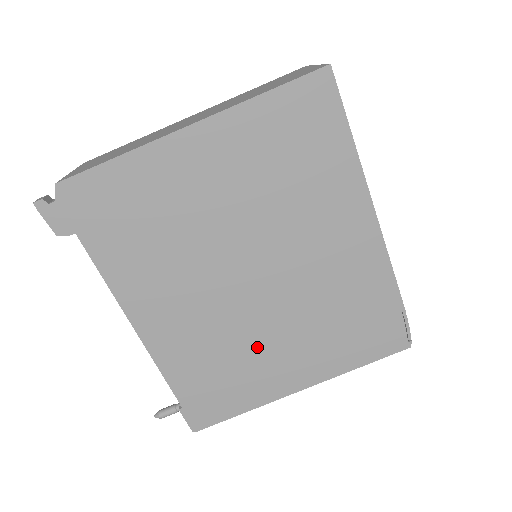
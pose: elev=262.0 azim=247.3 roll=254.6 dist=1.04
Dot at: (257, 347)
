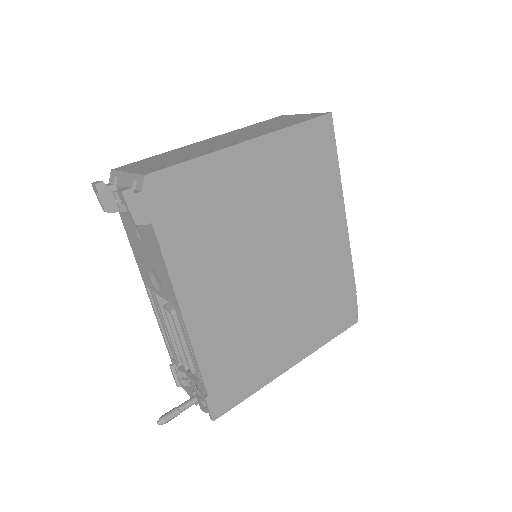
Dot at: (269, 329)
